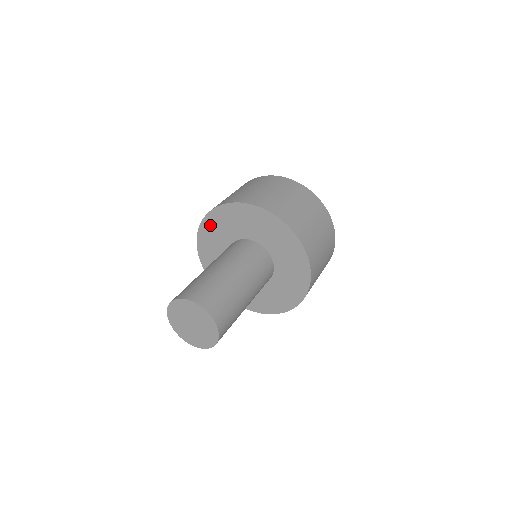
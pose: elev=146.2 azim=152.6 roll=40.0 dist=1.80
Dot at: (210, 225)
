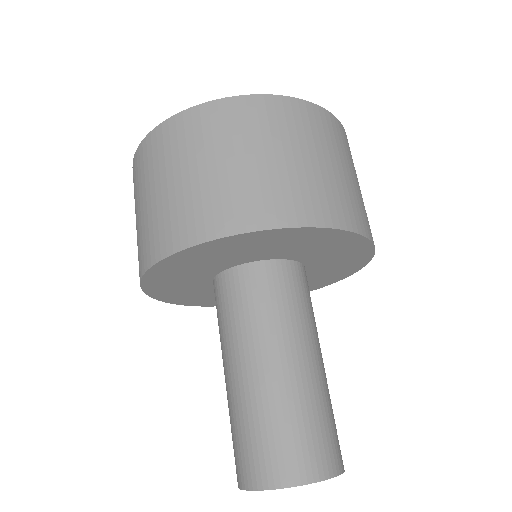
Dot at: (185, 260)
